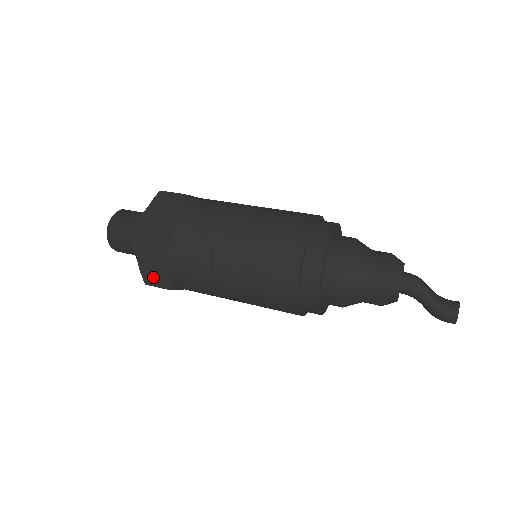
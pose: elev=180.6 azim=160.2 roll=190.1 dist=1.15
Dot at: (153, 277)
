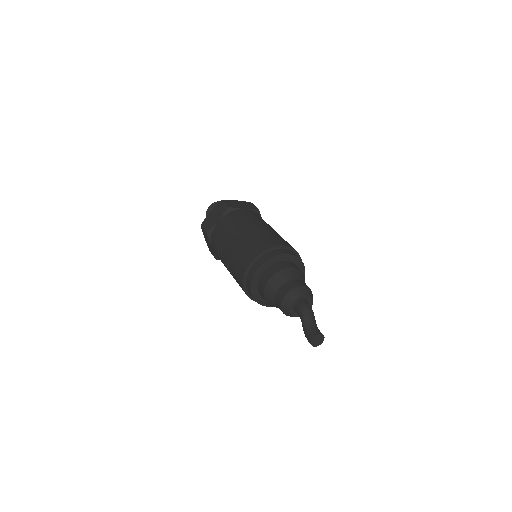
Dot at: (210, 249)
